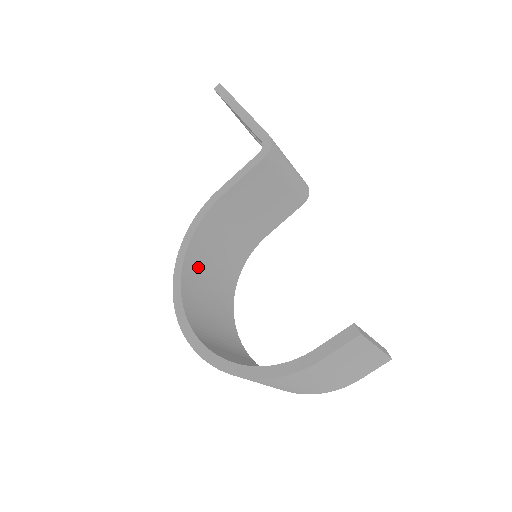
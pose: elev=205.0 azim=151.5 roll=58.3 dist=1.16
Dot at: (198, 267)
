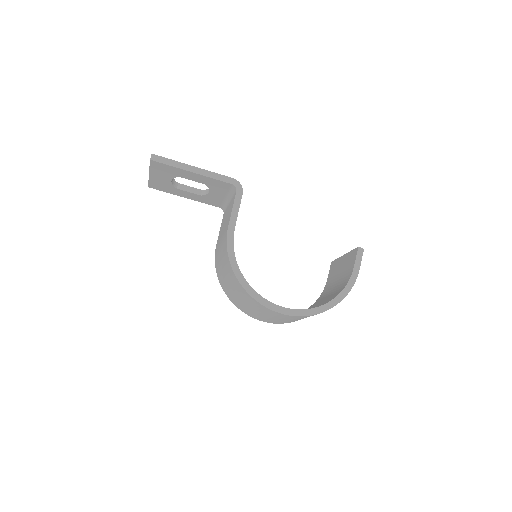
Dot at: occluded
